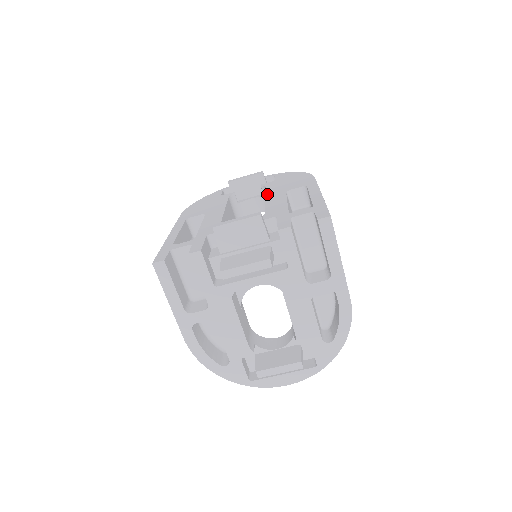
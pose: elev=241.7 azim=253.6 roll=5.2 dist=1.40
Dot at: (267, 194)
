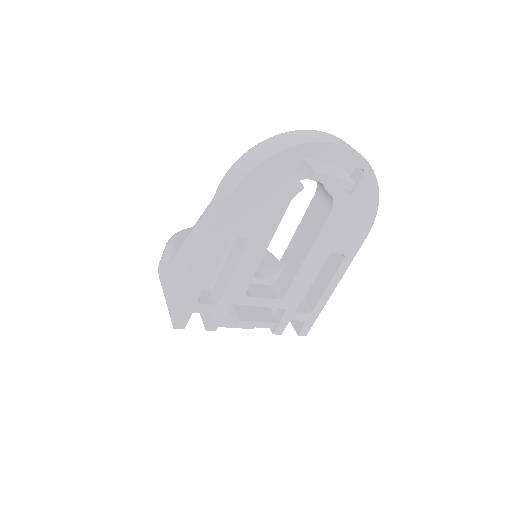
Dot at: (316, 244)
